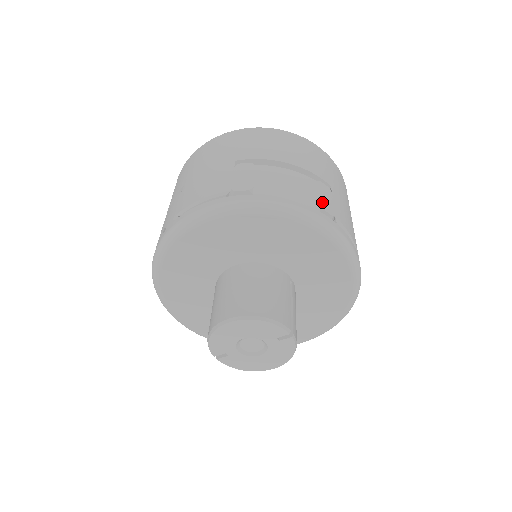
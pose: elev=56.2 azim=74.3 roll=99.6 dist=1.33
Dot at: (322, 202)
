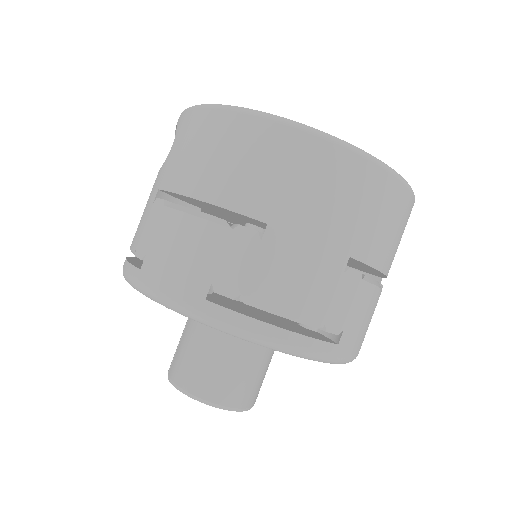
Dot at: occluded
